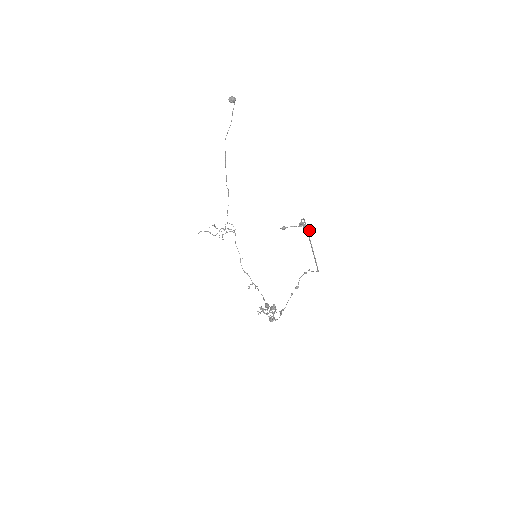
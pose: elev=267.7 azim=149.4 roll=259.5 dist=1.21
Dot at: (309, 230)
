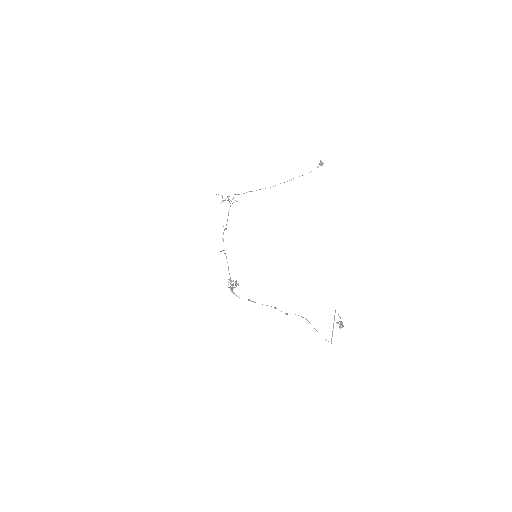
Dot at: (342, 327)
